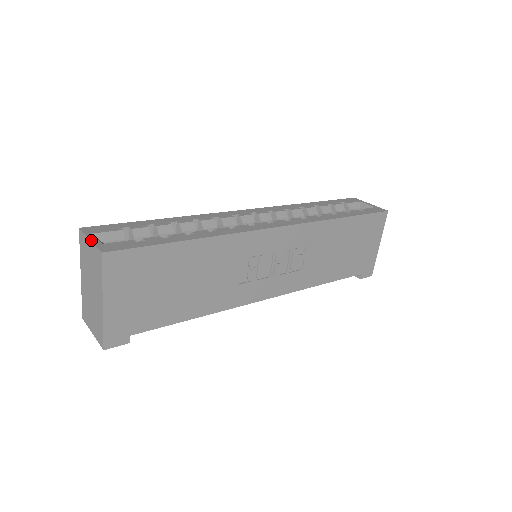
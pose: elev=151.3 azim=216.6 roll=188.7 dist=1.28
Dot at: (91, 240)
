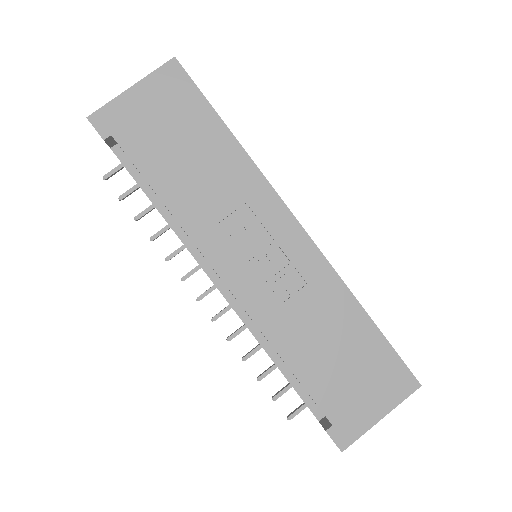
Dot at: occluded
